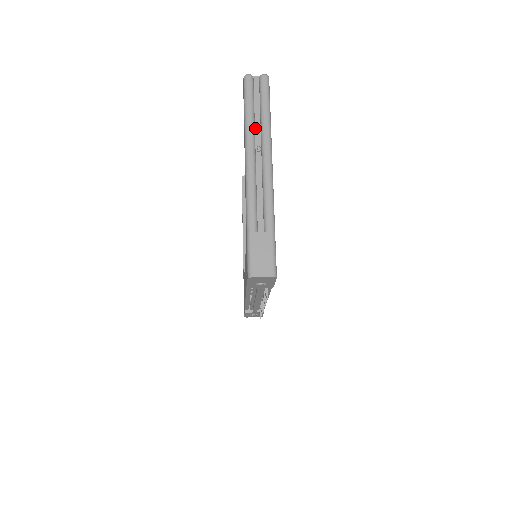
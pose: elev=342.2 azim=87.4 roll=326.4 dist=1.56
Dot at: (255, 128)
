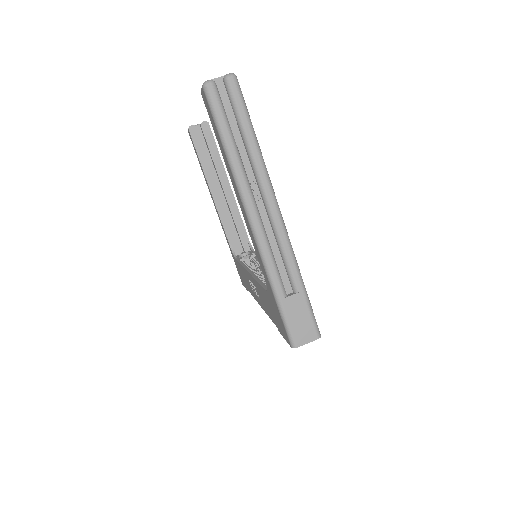
Dot at: (242, 161)
